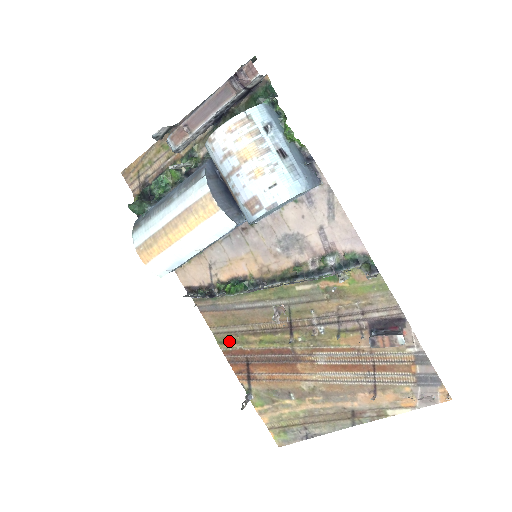
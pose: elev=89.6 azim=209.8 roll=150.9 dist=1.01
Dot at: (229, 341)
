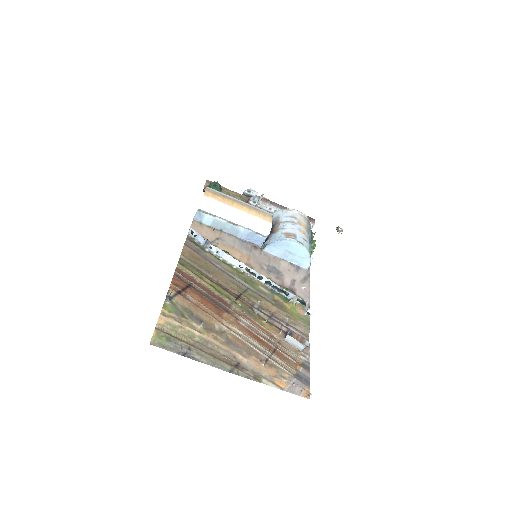
Dot at: (188, 268)
